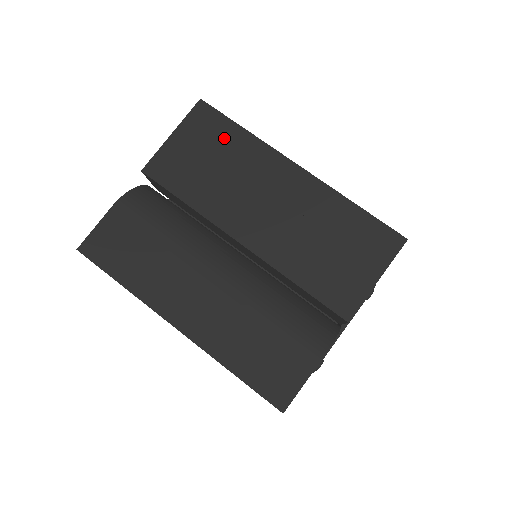
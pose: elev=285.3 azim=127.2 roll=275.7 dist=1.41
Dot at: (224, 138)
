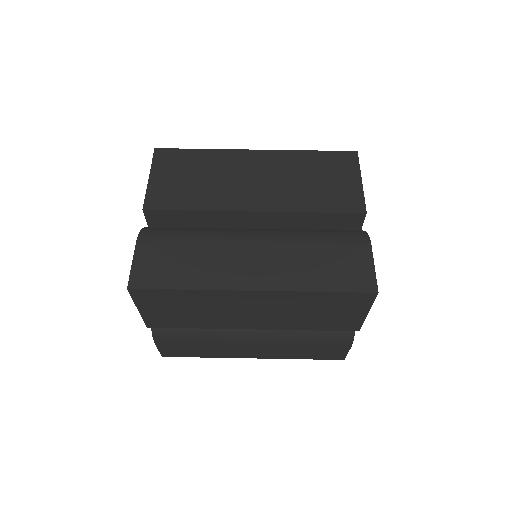
Dot at: (191, 161)
